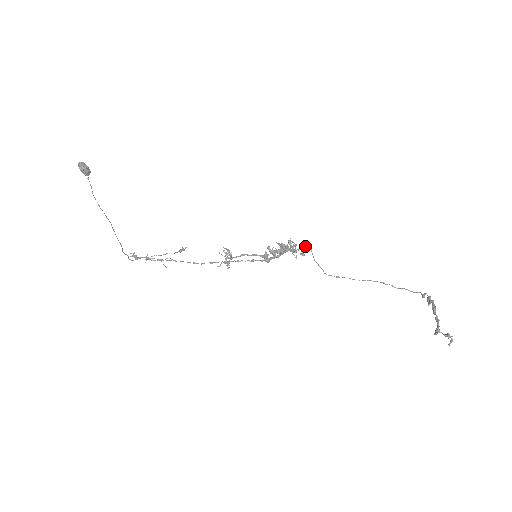
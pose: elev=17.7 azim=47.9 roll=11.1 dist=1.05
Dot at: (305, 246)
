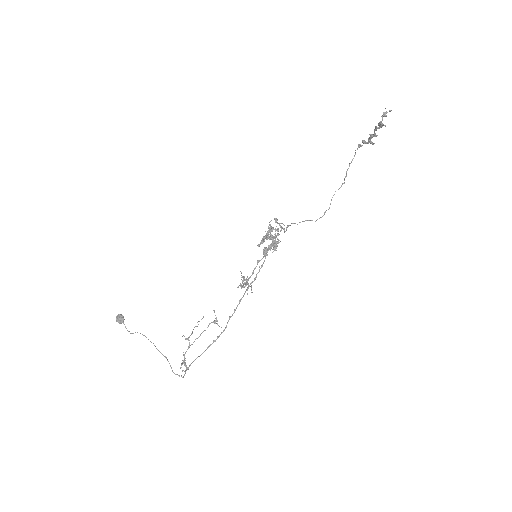
Dot at: (286, 230)
